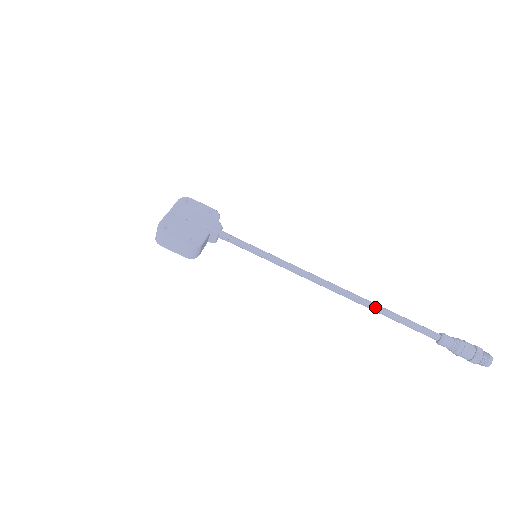
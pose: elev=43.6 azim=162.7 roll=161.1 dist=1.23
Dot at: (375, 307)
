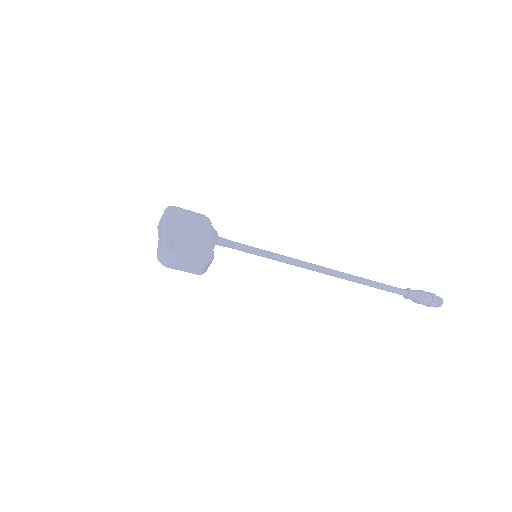
Dot at: (360, 280)
